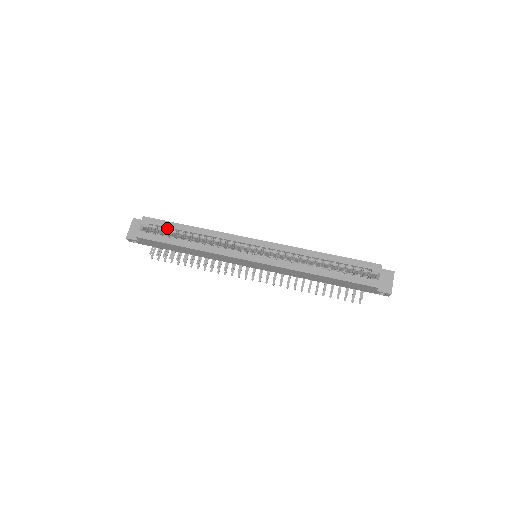
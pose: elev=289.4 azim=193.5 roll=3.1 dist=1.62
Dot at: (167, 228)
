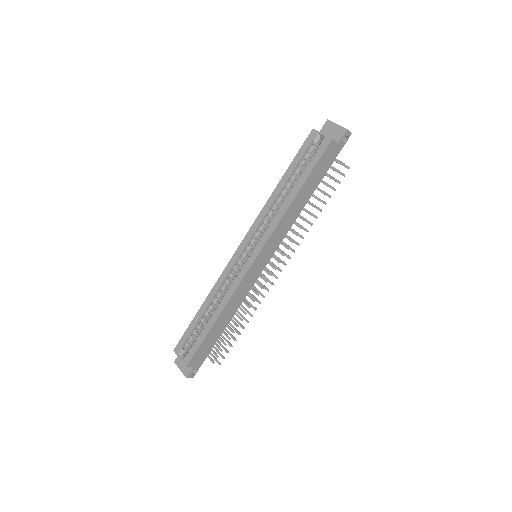
Dot at: (192, 332)
